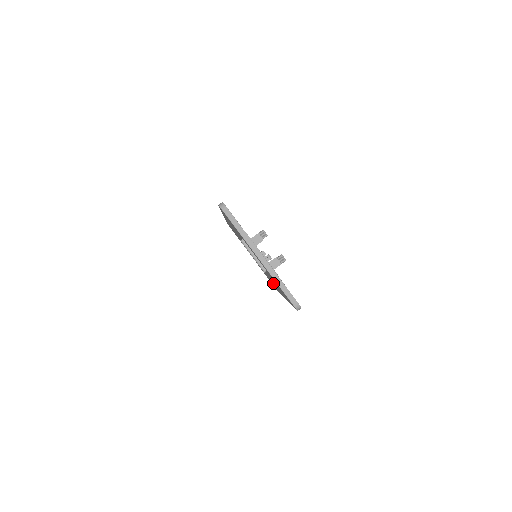
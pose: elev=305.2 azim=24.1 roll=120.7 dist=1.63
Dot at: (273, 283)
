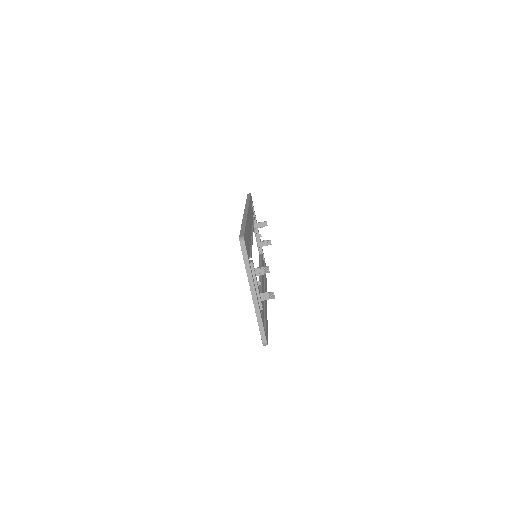
Dot at: occluded
